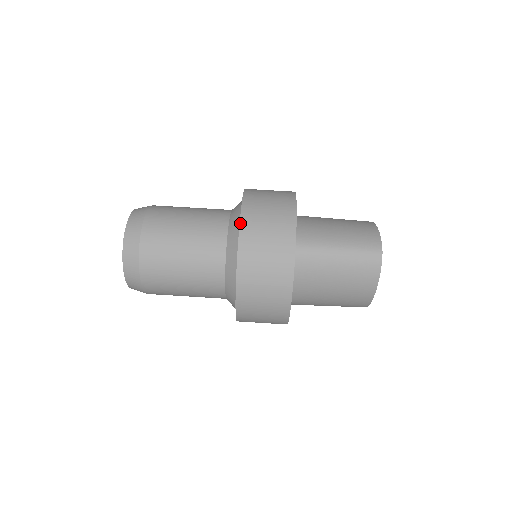
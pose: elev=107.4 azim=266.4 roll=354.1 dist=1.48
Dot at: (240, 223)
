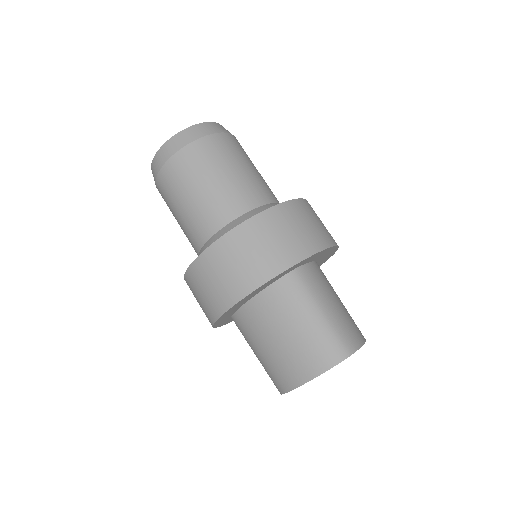
Dot at: (280, 204)
